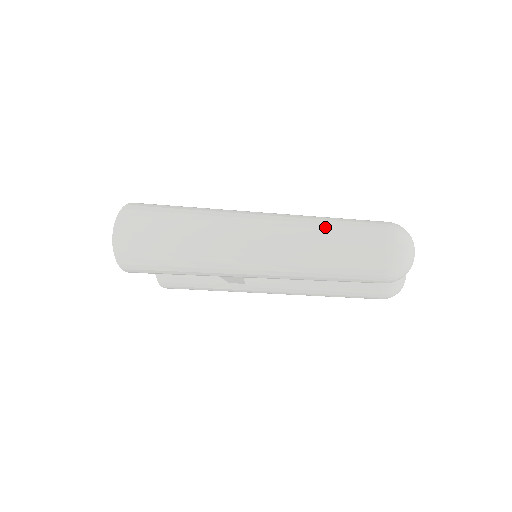
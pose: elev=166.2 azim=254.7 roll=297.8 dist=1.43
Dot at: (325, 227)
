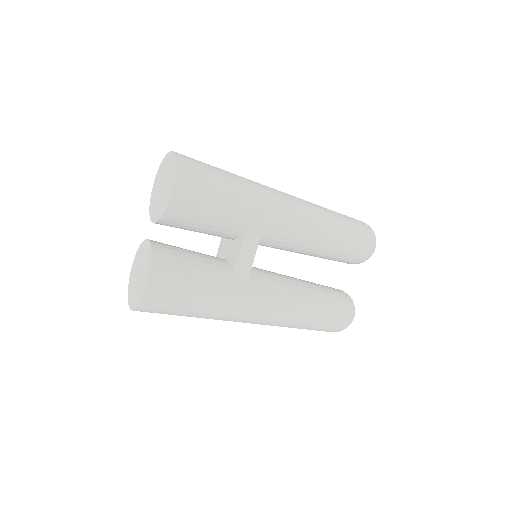
Dot at: occluded
